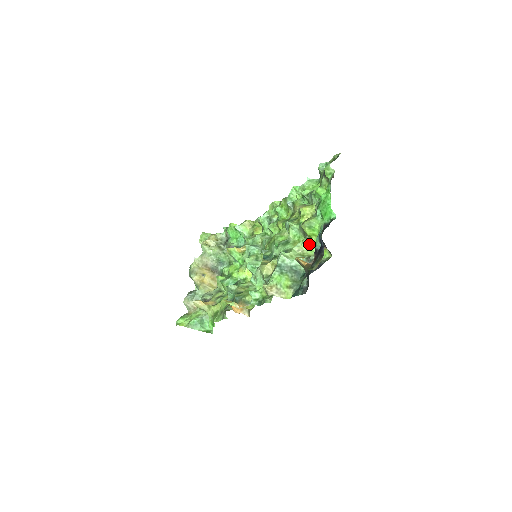
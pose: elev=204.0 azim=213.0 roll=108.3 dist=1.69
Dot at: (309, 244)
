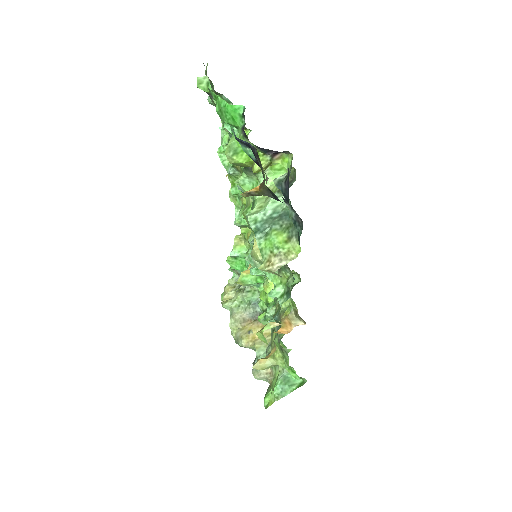
Dot at: (267, 175)
